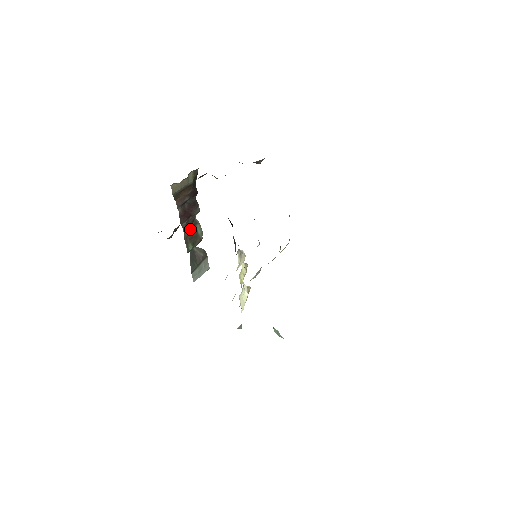
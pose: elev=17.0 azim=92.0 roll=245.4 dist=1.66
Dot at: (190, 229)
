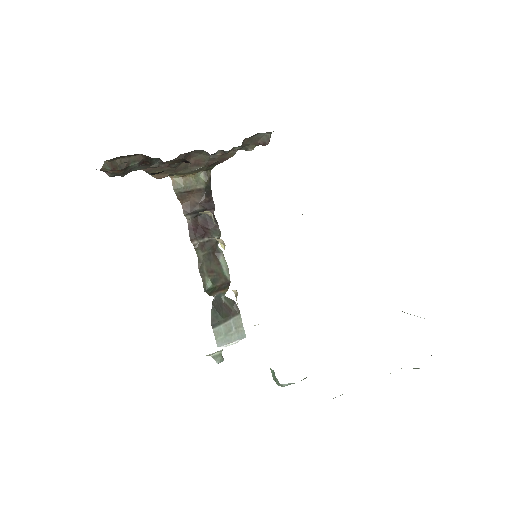
Dot at: (209, 258)
